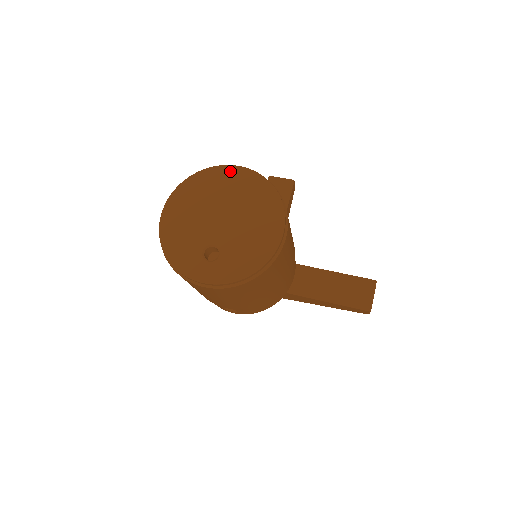
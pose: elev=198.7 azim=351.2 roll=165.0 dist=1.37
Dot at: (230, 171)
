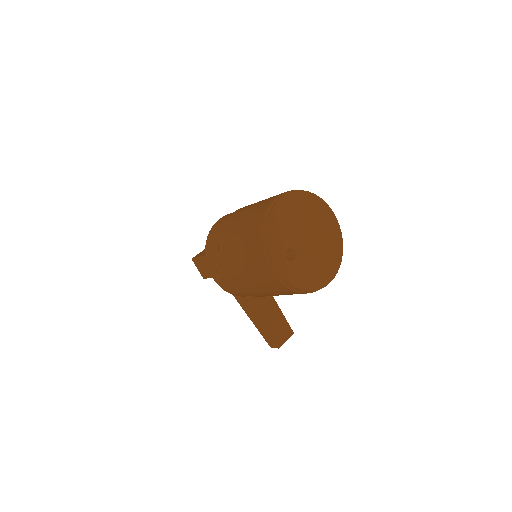
Dot at: (331, 215)
